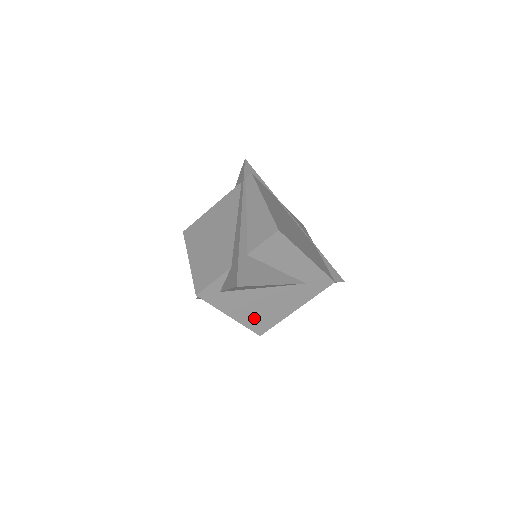
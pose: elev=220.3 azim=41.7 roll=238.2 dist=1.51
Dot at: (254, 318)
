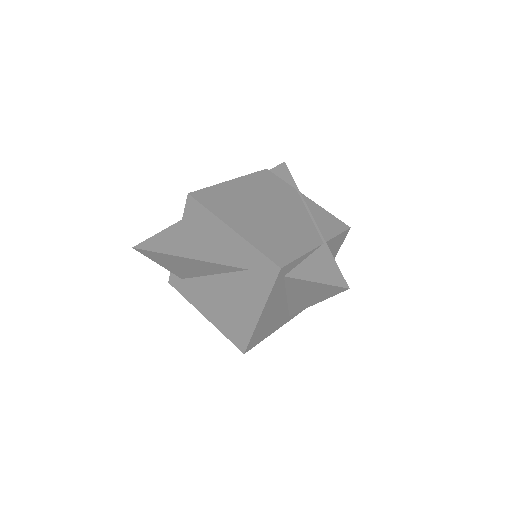
Dot at: (225, 322)
